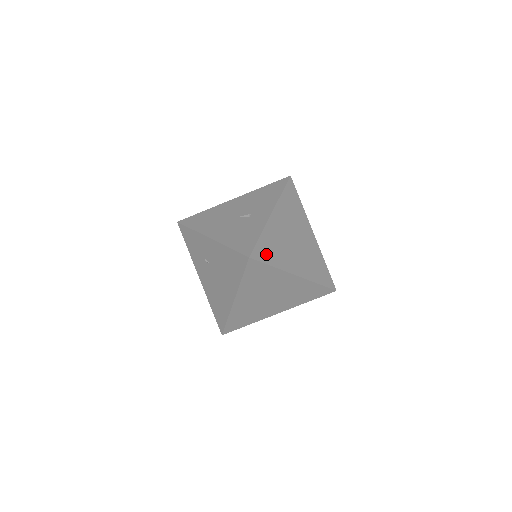
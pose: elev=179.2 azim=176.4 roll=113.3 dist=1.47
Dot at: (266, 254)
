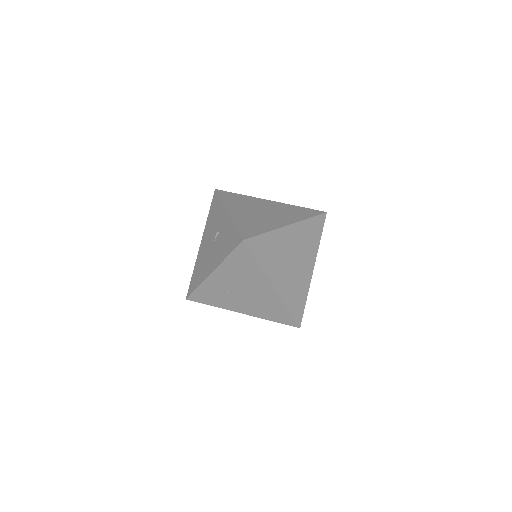
Dot at: (252, 231)
